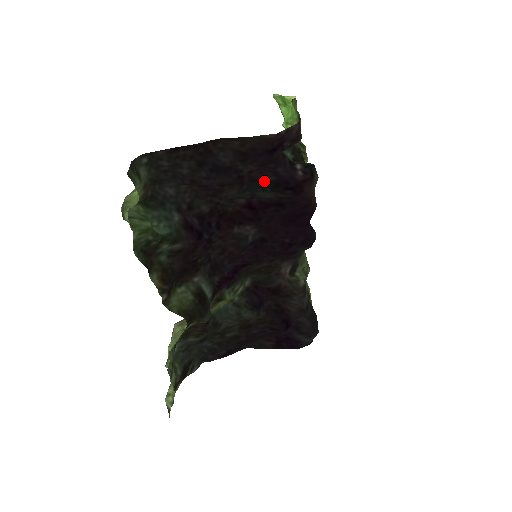
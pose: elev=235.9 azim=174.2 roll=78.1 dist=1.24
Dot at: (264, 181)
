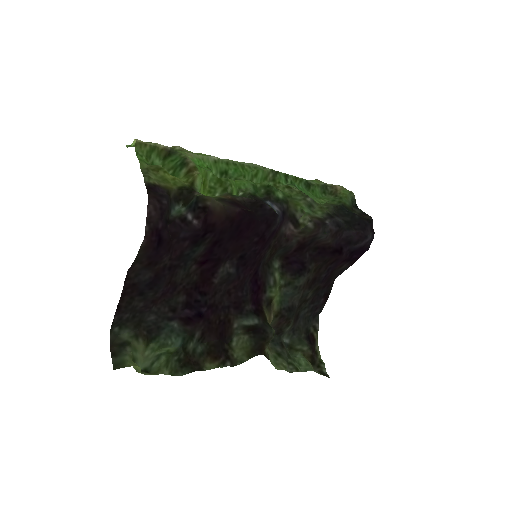
Dot at: (185, 250)
